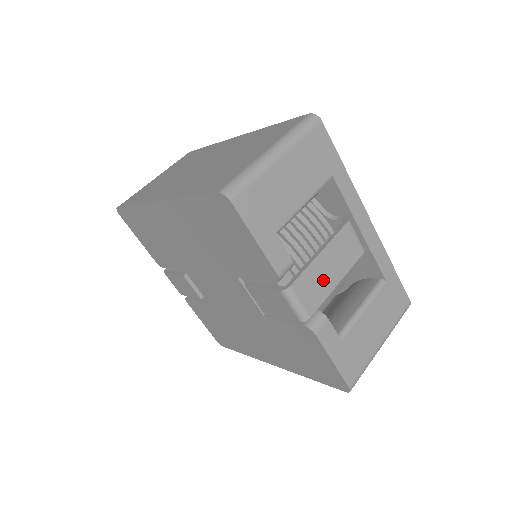
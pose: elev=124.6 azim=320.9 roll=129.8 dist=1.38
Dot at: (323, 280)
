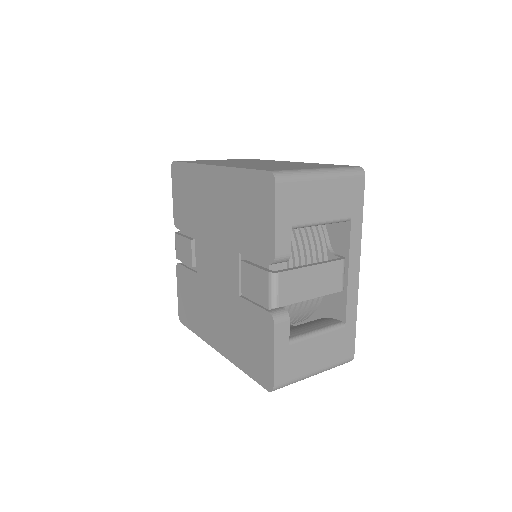
Dot at: (303, 287)
